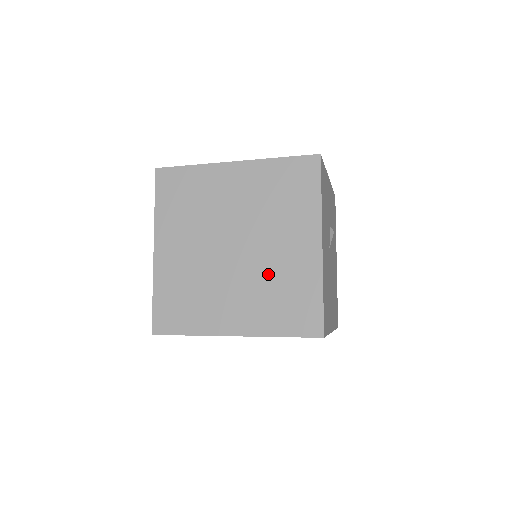
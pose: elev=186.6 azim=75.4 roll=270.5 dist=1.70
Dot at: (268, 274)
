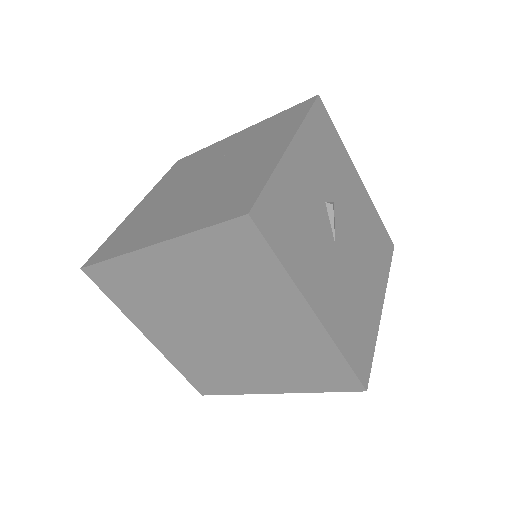
Dot at: (272, 347)
